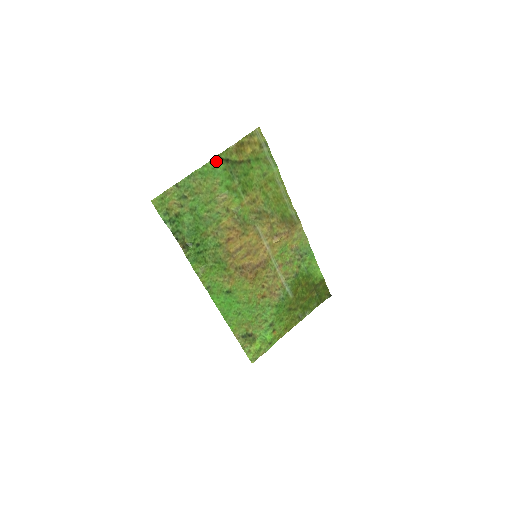
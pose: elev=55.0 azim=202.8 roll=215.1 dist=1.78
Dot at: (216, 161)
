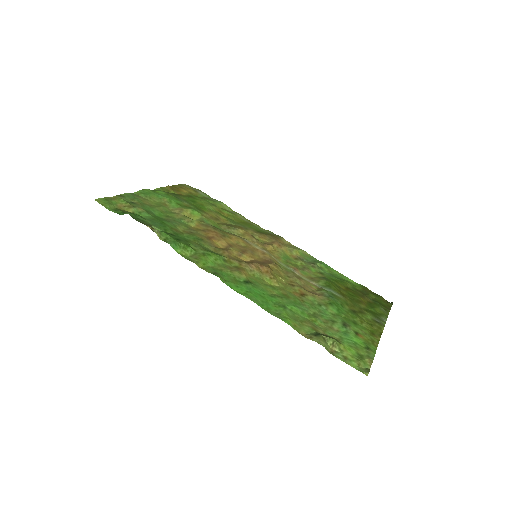
Dot at: (155, 191)
